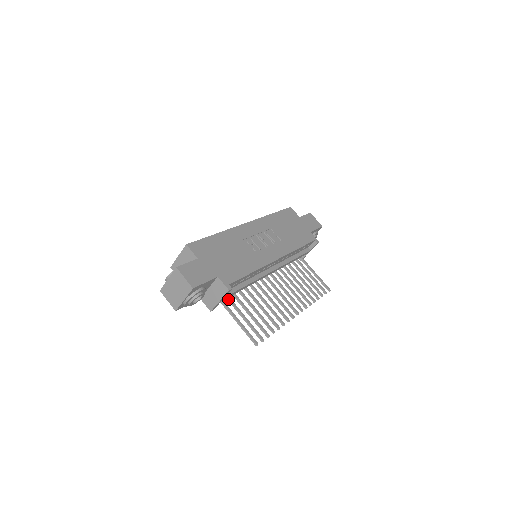
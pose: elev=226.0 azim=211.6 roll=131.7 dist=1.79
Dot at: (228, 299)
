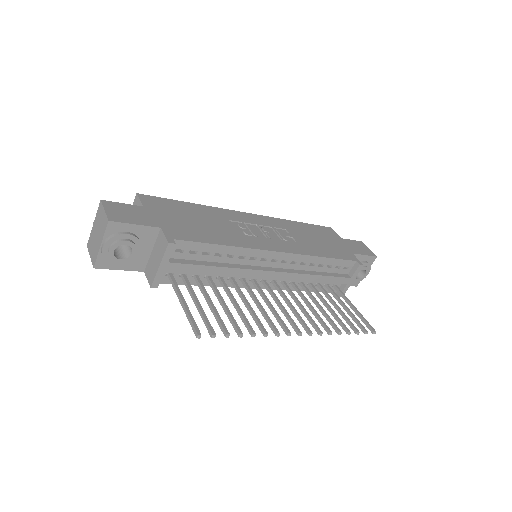
Dot at: (183, 279)
